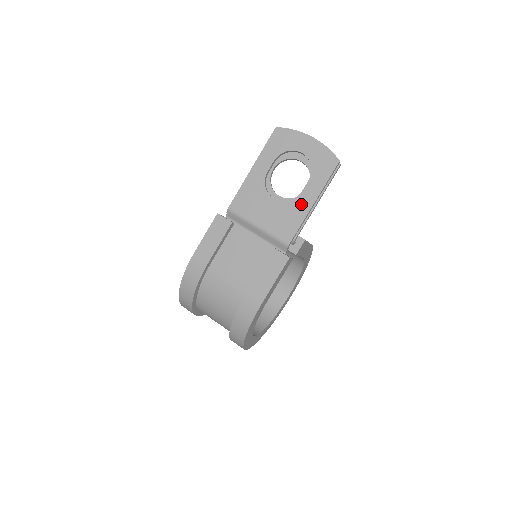
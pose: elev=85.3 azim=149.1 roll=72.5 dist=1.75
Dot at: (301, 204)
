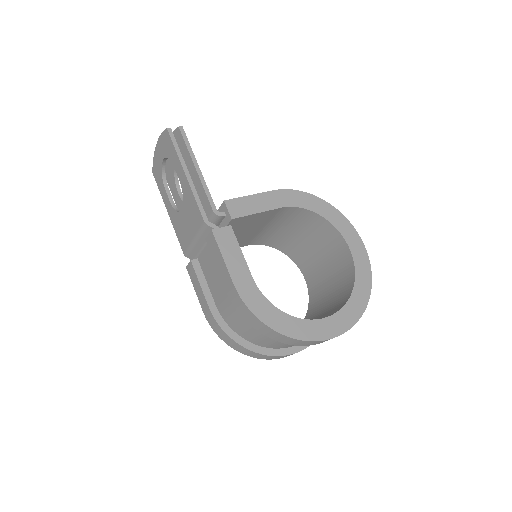
Dot at: (185, 187)
